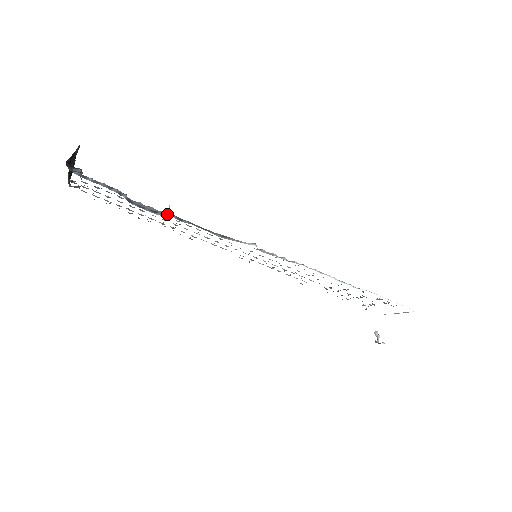
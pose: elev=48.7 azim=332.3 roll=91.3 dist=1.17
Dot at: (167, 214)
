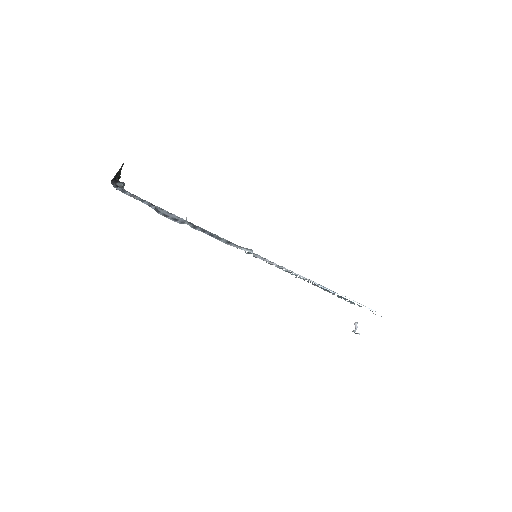
Dot at: (184, 223)
